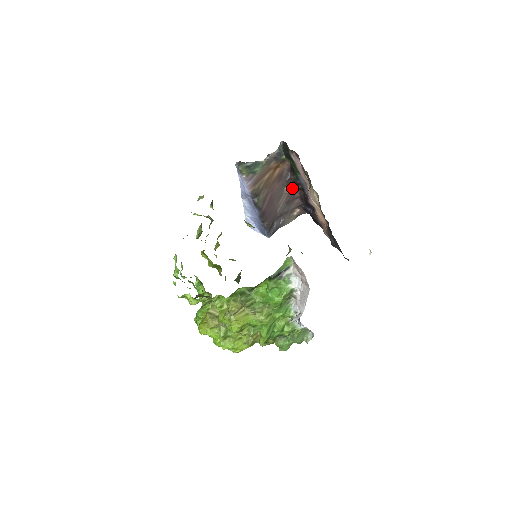
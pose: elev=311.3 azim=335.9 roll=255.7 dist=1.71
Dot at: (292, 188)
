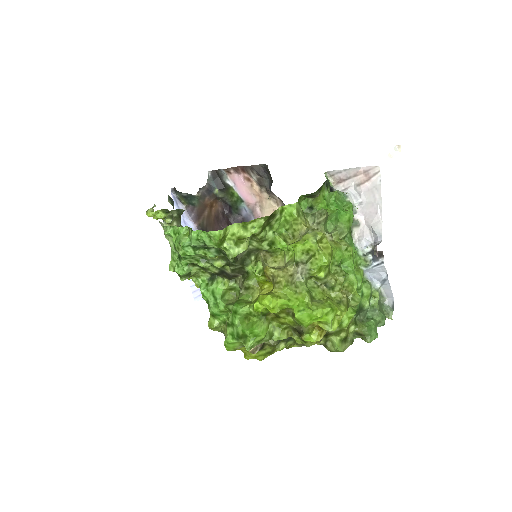
Dot at: occluded
